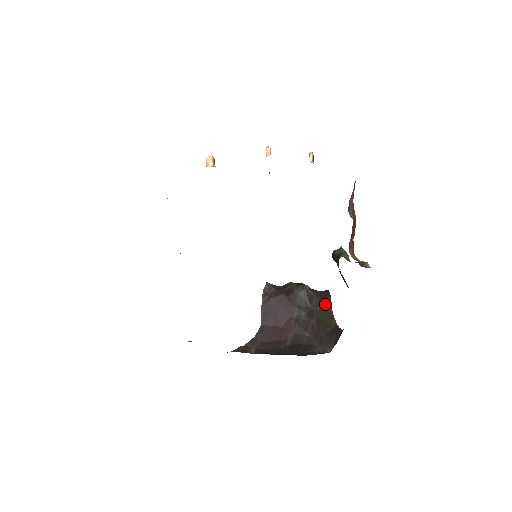
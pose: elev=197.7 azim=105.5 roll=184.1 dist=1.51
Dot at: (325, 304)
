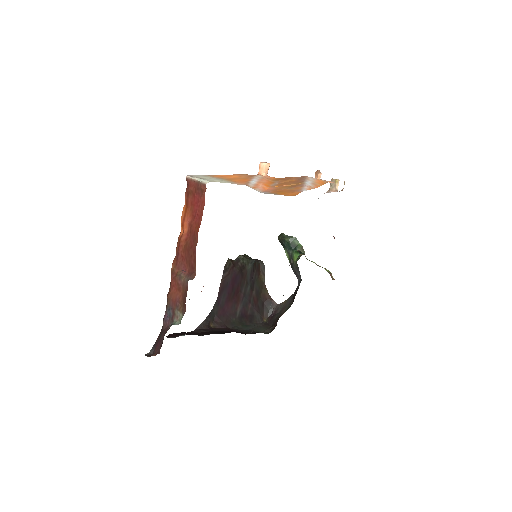
Dot at: (260, 275)
